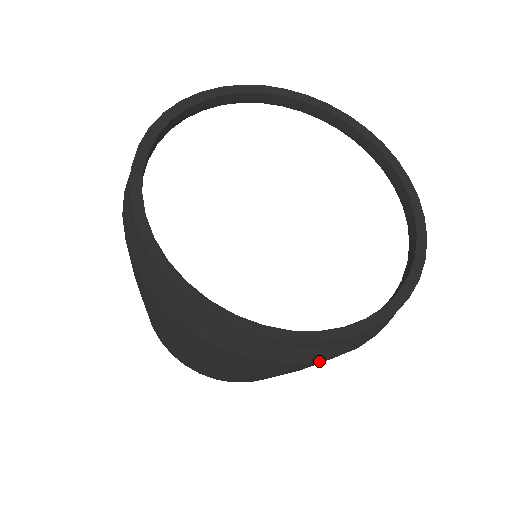
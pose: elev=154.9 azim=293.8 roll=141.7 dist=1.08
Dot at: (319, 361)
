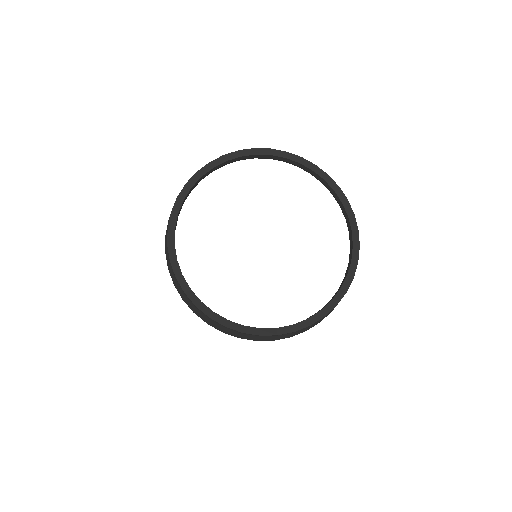
Dot at: occluded
